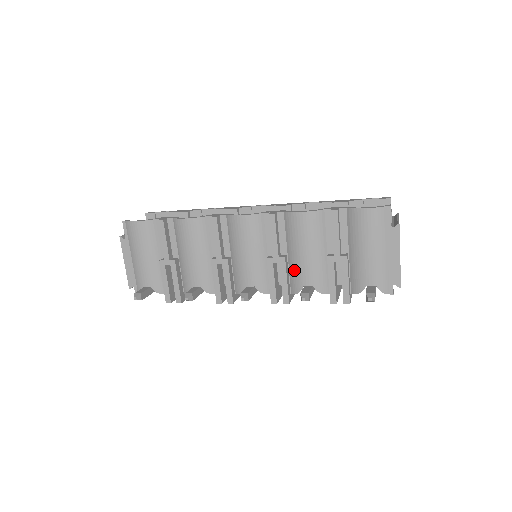
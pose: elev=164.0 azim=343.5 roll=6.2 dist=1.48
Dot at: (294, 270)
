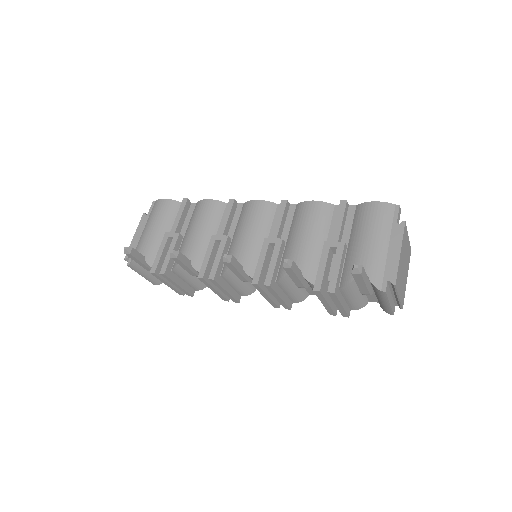
Dot at: (287, 254)
